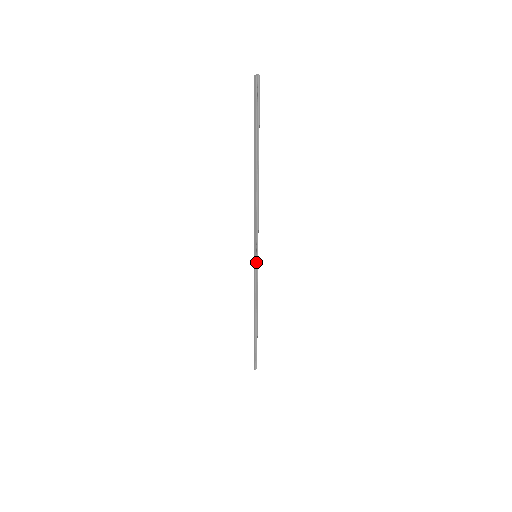
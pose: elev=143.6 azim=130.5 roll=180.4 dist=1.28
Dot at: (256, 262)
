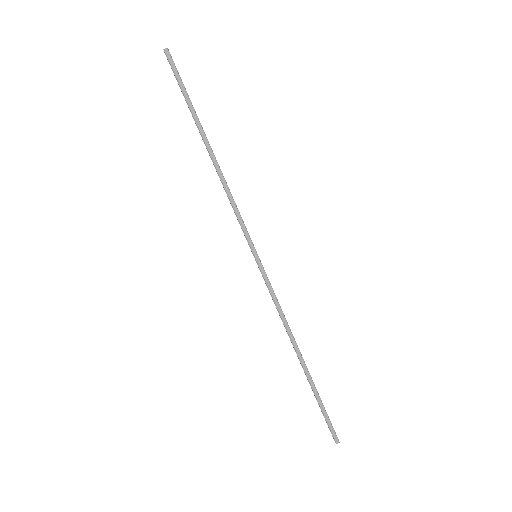
Dot at: (260, 264)
